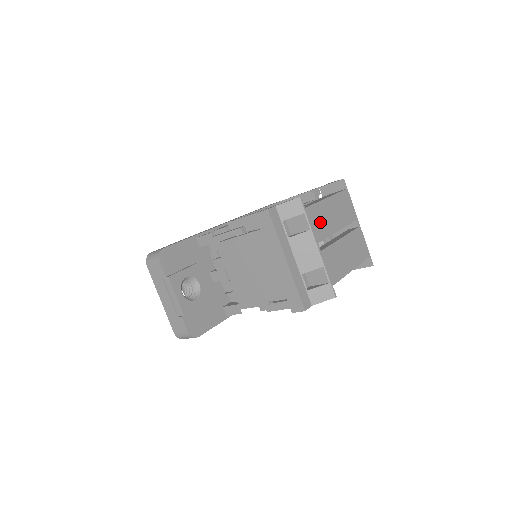
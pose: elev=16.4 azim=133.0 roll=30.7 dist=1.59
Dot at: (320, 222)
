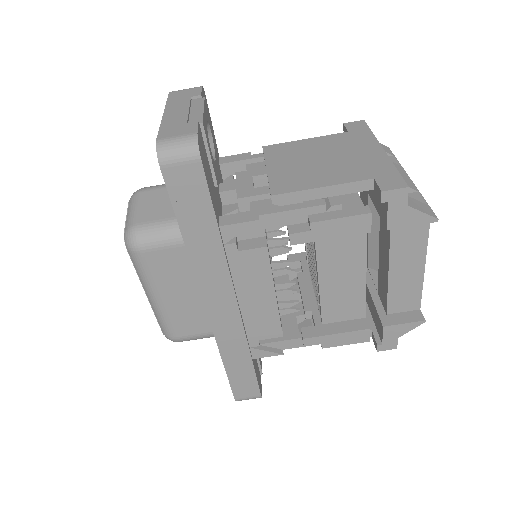
Dot at: occluded
